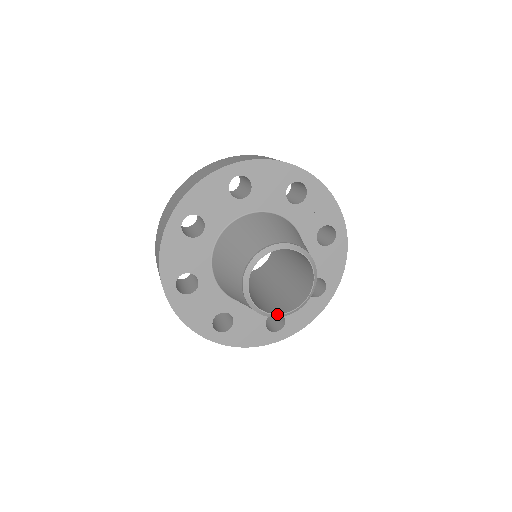
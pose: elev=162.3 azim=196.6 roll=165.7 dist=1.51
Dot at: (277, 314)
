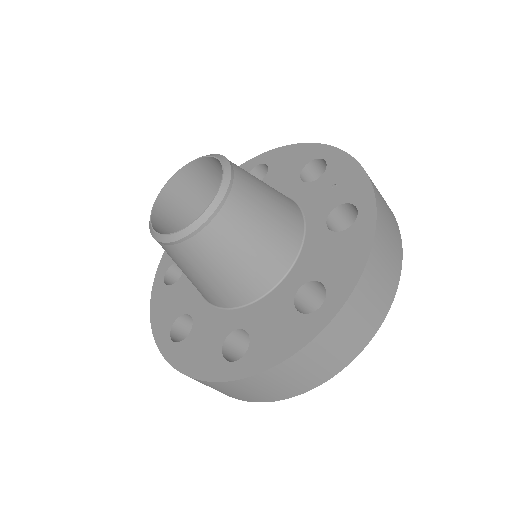
Dot at: (164, 234)
